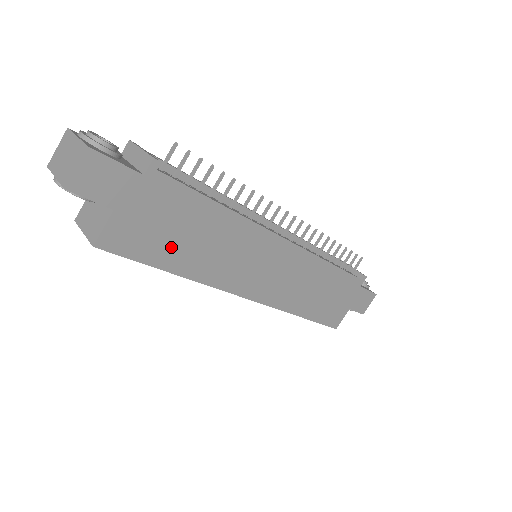
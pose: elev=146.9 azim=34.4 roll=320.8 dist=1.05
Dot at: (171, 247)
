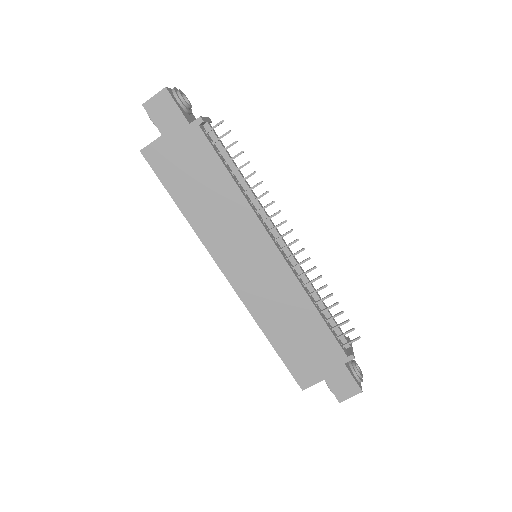
Dot at: (186, 187)
